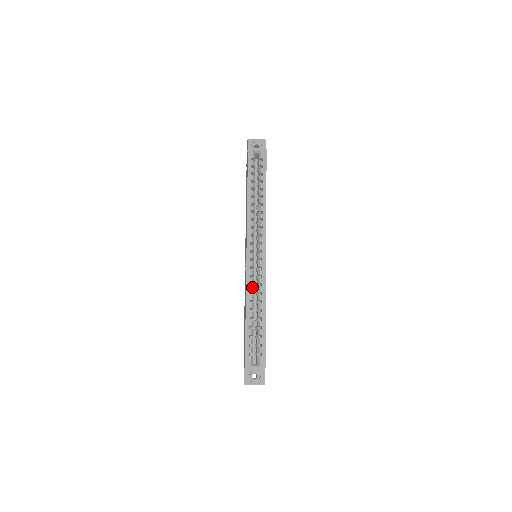
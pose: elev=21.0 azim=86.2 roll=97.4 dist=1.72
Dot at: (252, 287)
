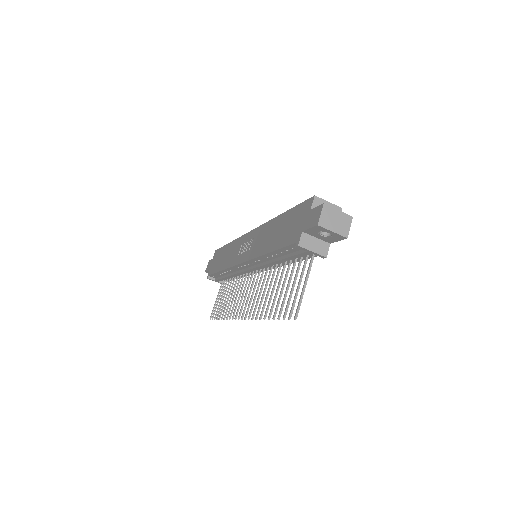
Dot at: occluded
